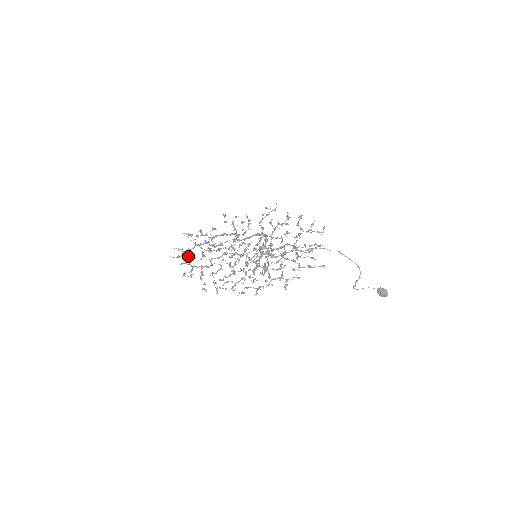
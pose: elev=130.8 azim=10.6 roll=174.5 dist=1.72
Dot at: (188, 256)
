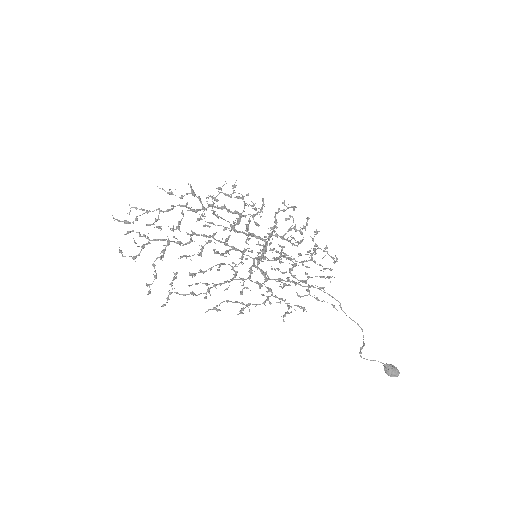
Dot at: occluded
